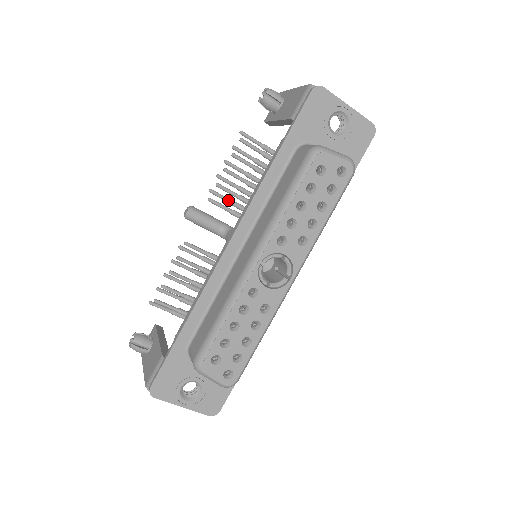
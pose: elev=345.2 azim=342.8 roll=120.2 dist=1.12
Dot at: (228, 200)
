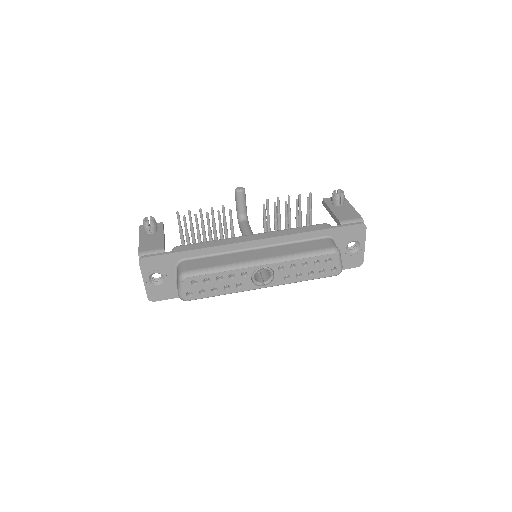
Dot at: (268, 213)
